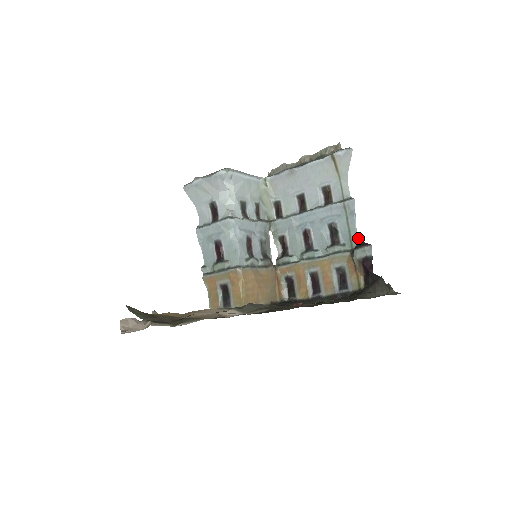
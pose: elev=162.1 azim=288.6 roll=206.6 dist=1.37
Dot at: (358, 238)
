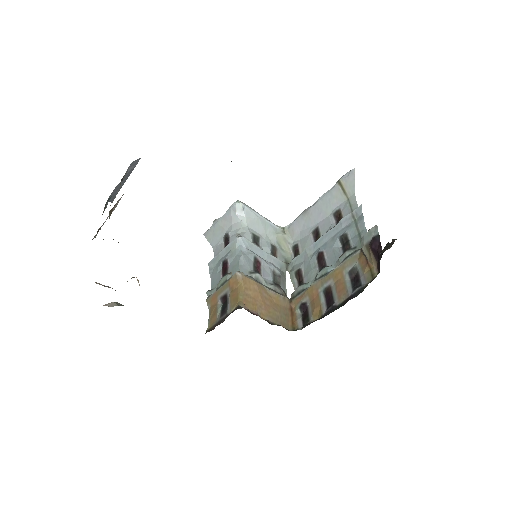
Dot at: occluded
